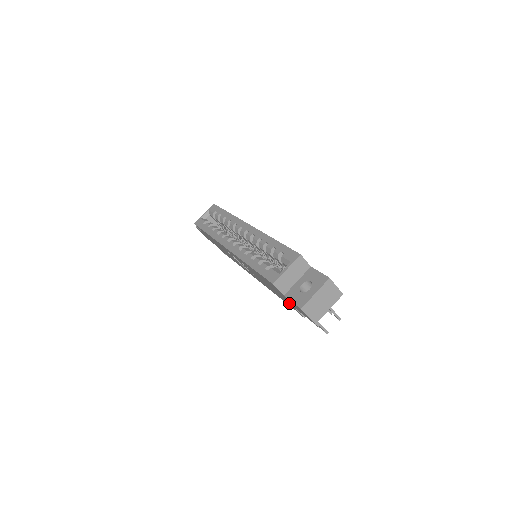
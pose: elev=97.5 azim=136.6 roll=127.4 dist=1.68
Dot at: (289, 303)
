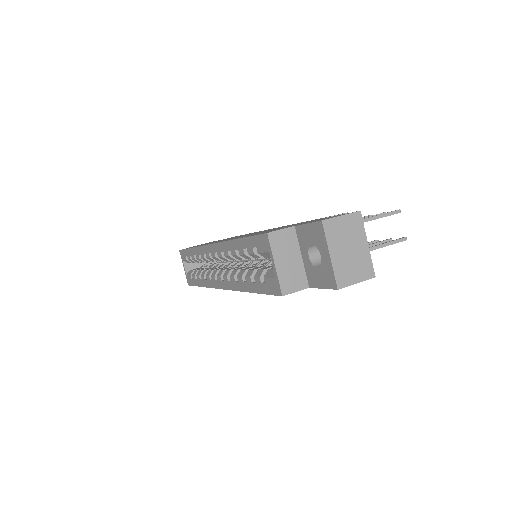
Dot at: occluded
